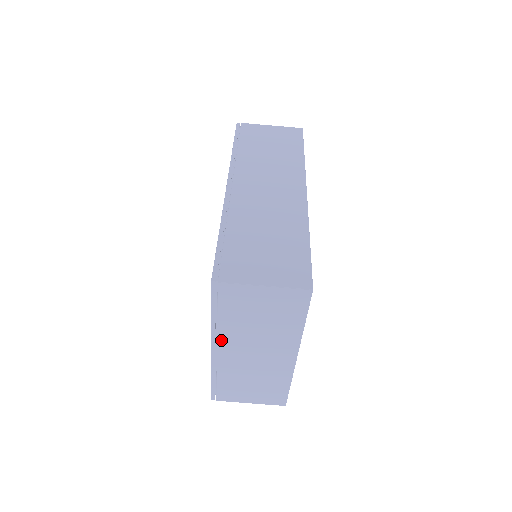
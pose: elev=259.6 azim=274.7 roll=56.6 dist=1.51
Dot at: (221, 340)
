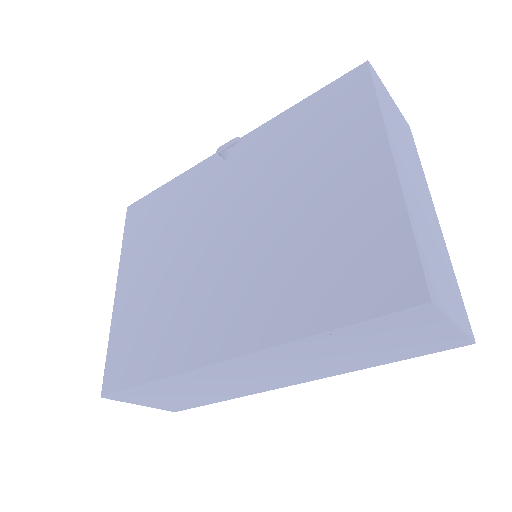
Dot at: occluded
